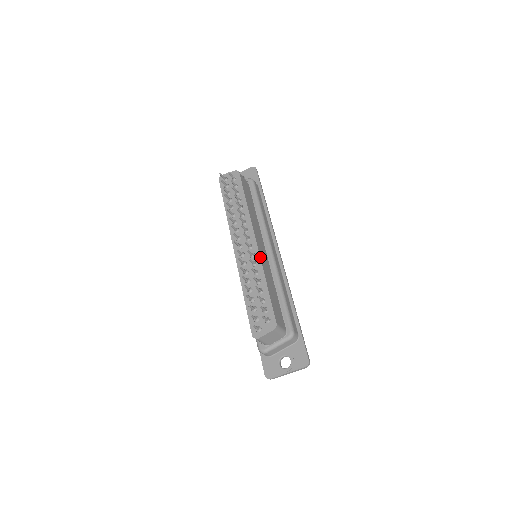
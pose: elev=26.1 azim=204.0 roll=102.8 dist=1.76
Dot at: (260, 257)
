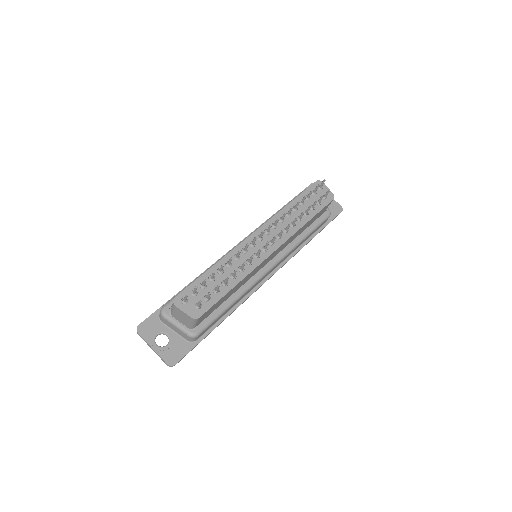
Dot at: (259, 265)
